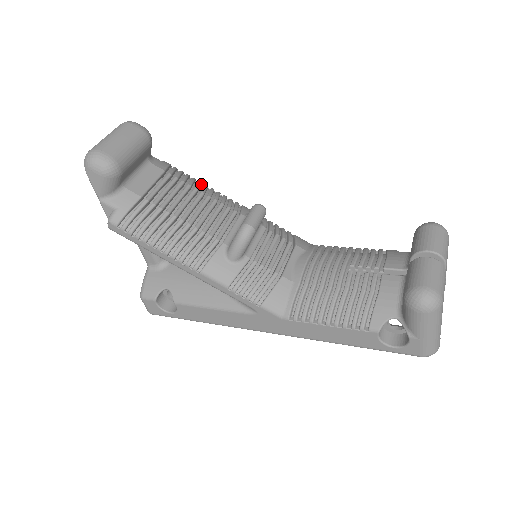
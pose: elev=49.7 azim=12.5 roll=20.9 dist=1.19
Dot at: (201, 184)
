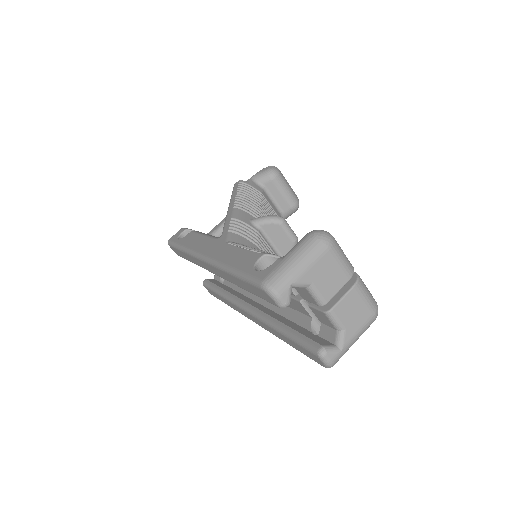
Dot at: occluded
